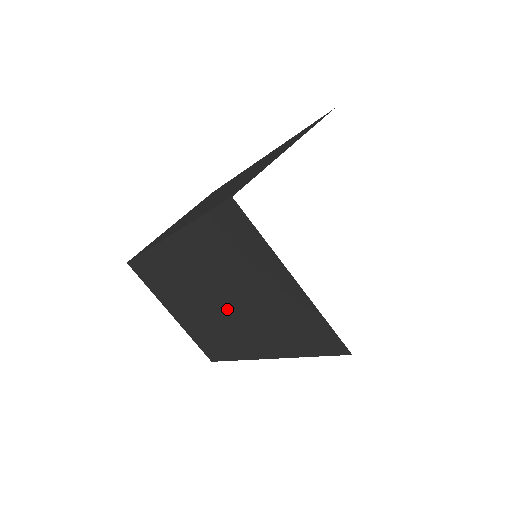
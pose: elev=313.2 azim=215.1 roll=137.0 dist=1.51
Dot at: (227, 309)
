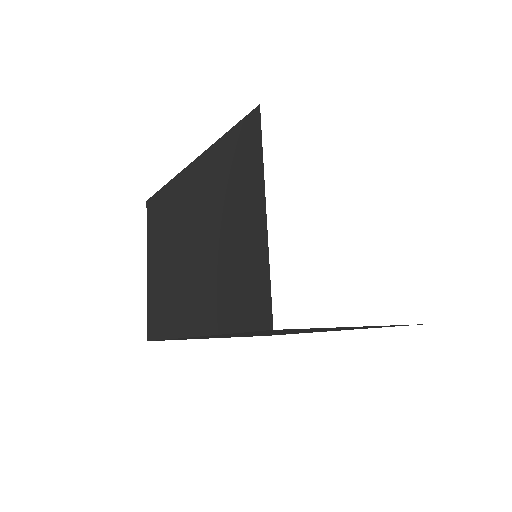
Dot at: (193, 259)
